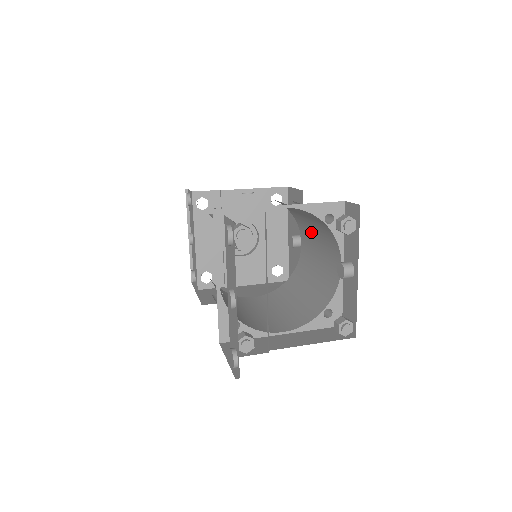
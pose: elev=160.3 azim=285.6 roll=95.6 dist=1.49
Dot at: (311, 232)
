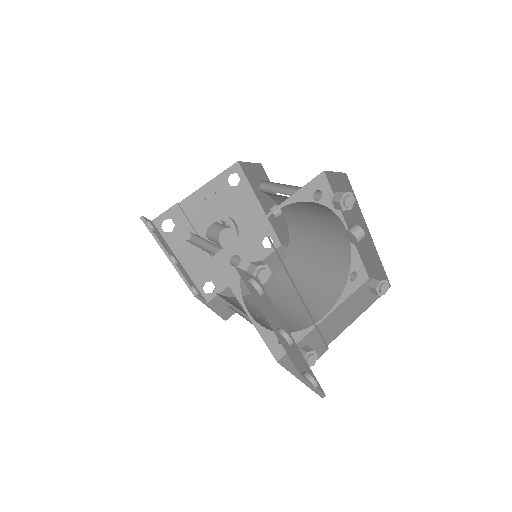
Dot at: (293, 204)
